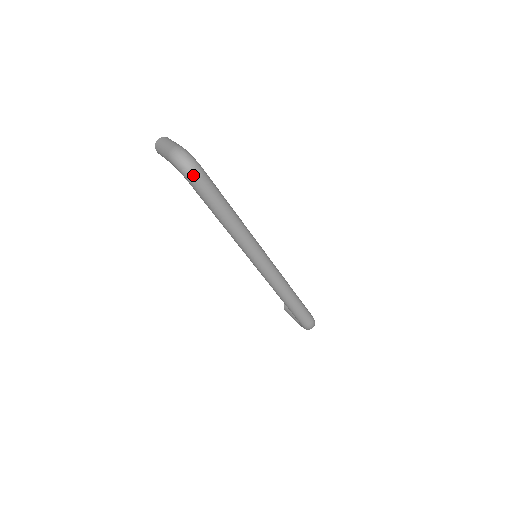
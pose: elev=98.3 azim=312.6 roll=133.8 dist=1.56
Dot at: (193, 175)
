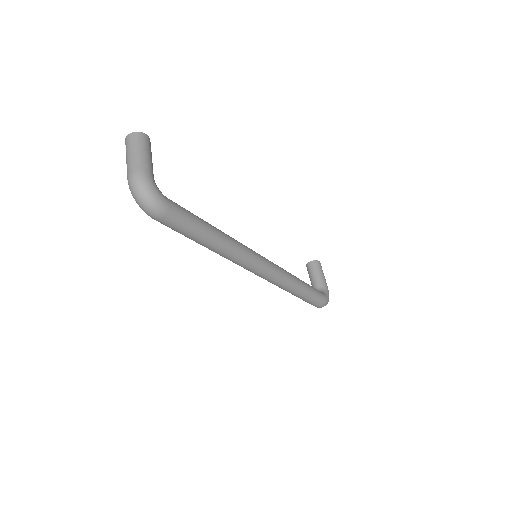
Dot at: (153, 216)
